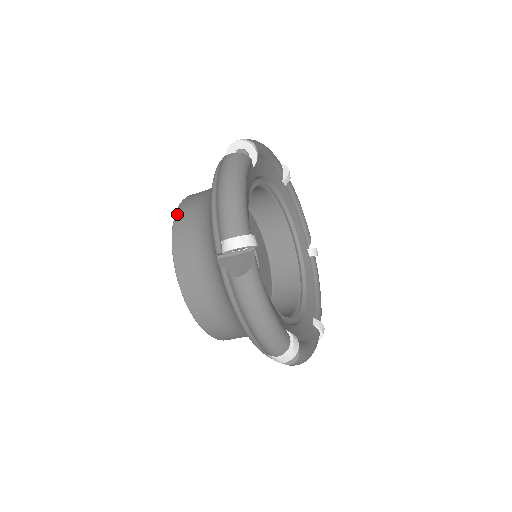
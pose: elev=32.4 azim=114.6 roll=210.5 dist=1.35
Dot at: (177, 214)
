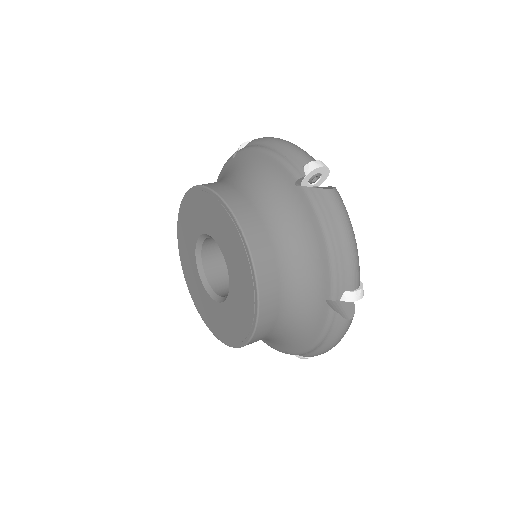
Dot at: (249, 239)
